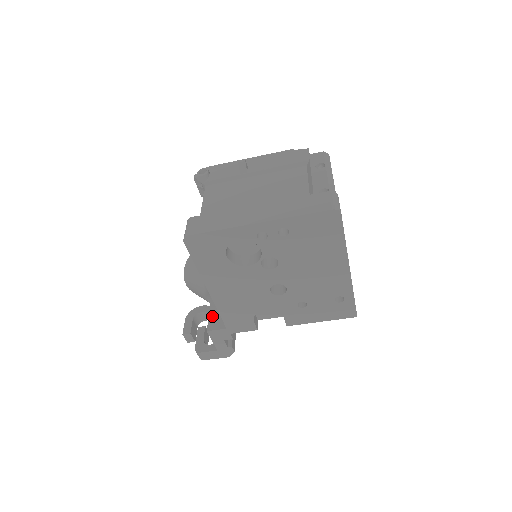
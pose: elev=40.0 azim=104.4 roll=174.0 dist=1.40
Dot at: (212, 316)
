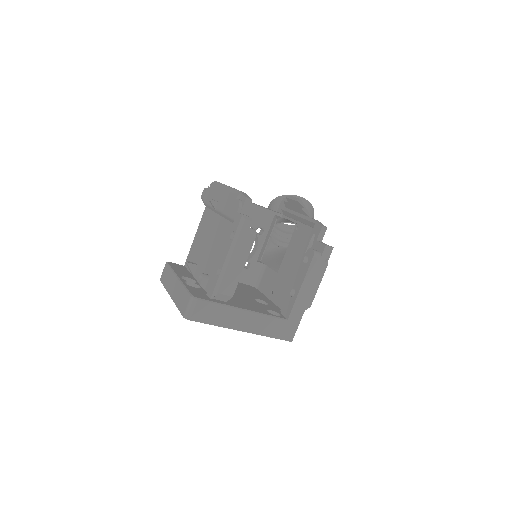
Dot at: occluded
